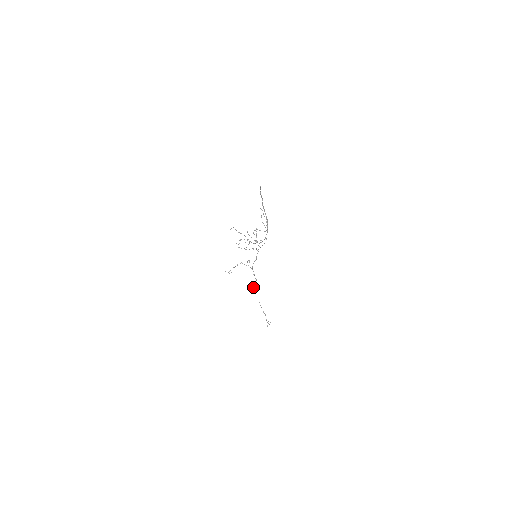
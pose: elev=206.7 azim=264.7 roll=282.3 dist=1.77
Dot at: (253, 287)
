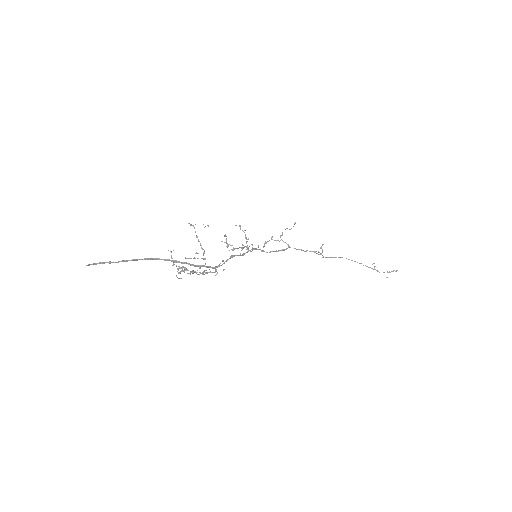
Dot at: occluded
